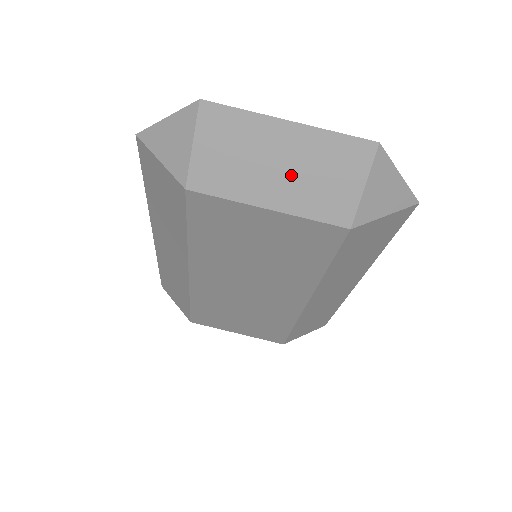
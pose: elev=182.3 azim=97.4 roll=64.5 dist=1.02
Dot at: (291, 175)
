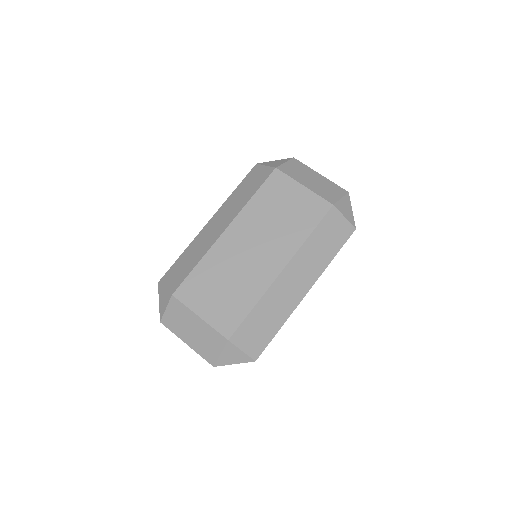
Dot at: occluded
